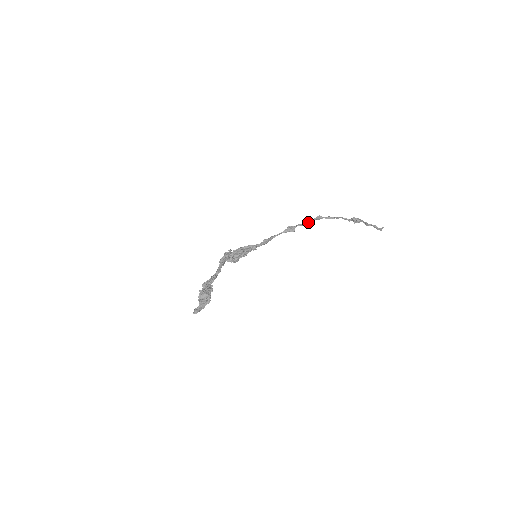
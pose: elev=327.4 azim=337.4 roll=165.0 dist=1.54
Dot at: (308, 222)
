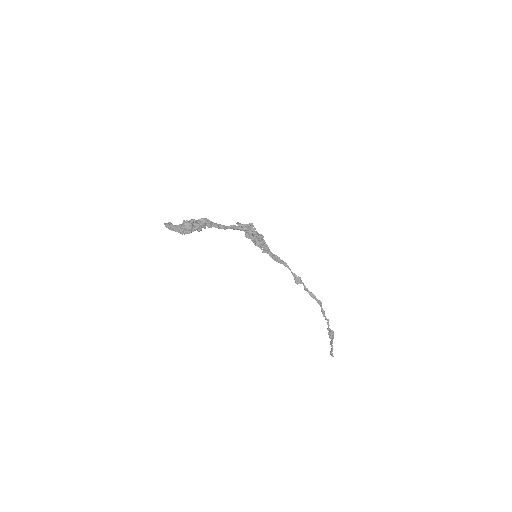
Dot at: (311, 294)
